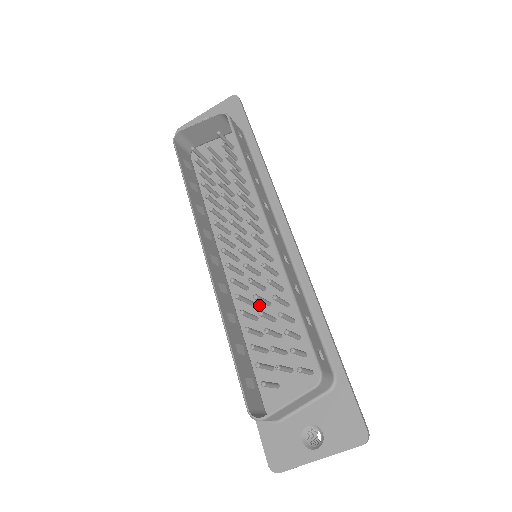
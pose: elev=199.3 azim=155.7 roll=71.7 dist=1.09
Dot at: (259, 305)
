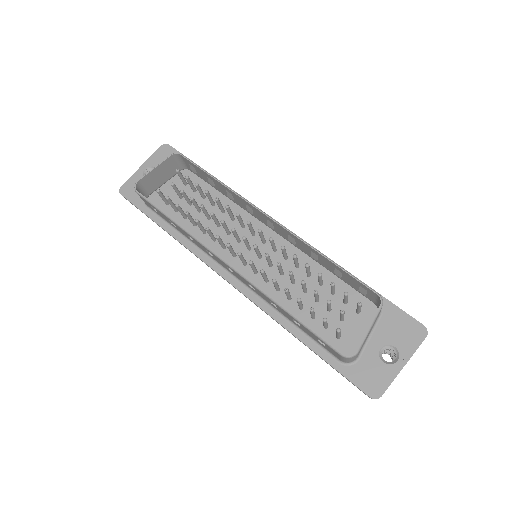
Dot at: (285, 287)
